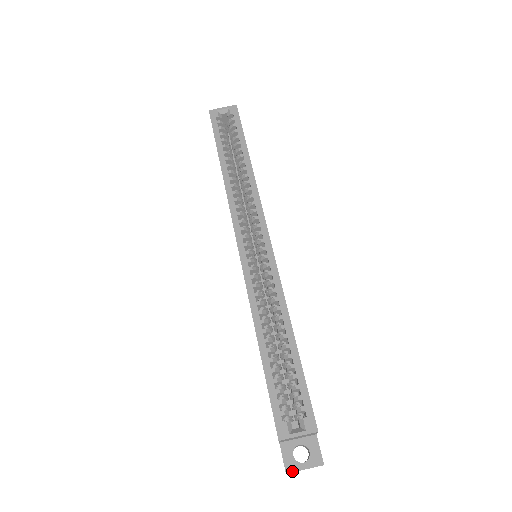
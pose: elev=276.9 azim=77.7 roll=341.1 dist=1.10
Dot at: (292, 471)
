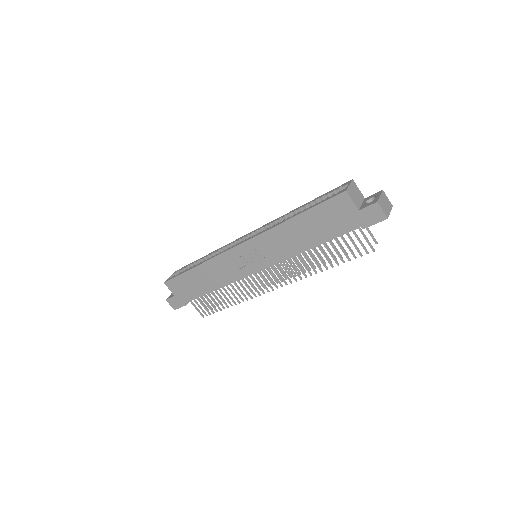
Dot at: (377, 200)
